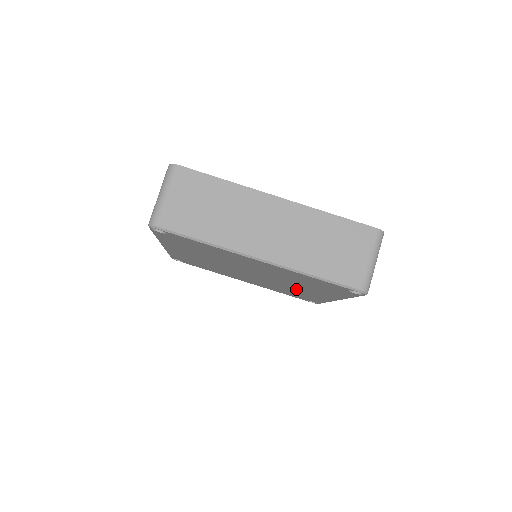
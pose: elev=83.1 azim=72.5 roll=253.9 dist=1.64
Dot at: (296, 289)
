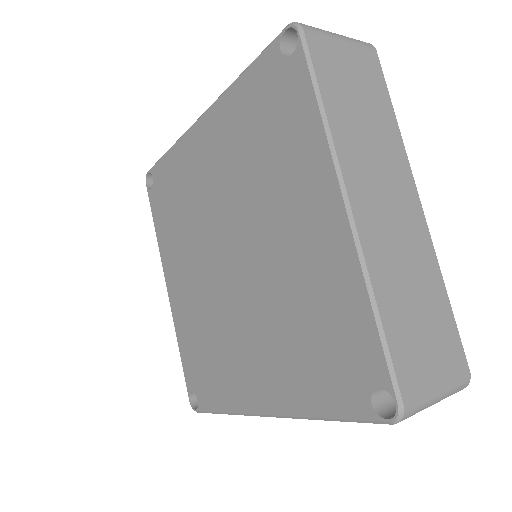
Dot at: (238, 344)
